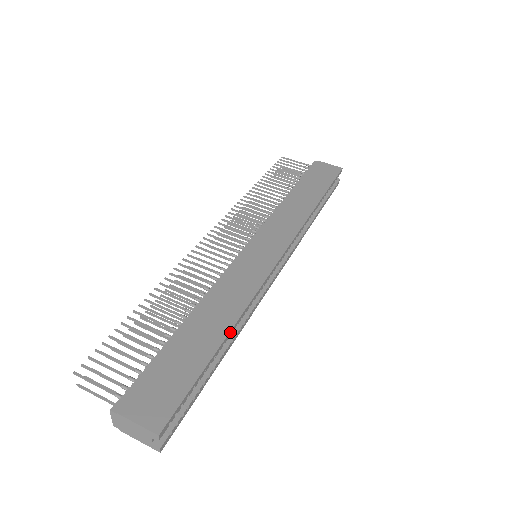
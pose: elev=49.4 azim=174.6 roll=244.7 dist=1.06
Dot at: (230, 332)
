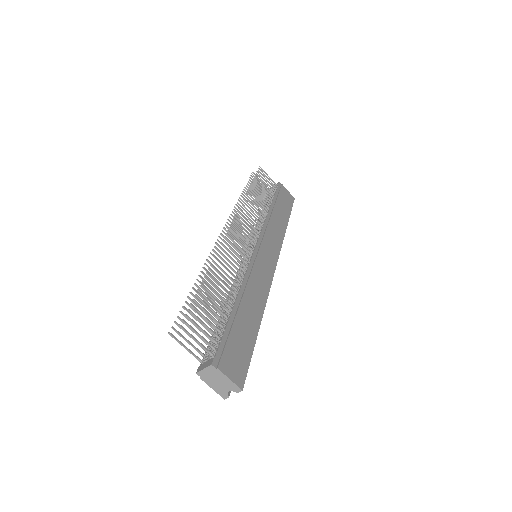
Dot at: (261, 320)
